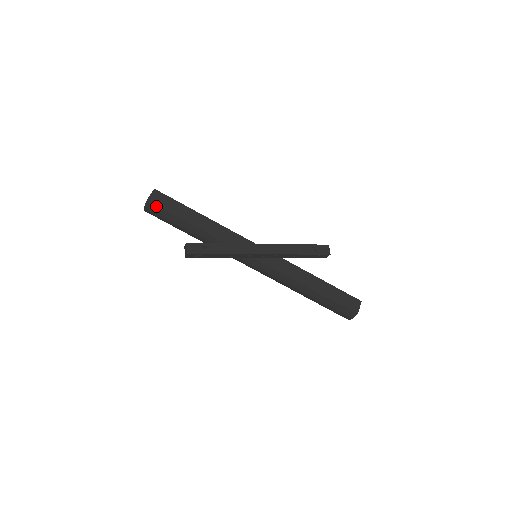
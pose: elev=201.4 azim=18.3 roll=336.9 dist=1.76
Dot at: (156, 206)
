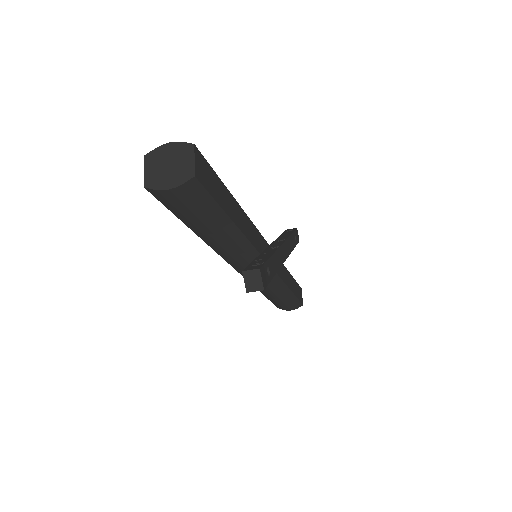
Dot at: (203, 188)
